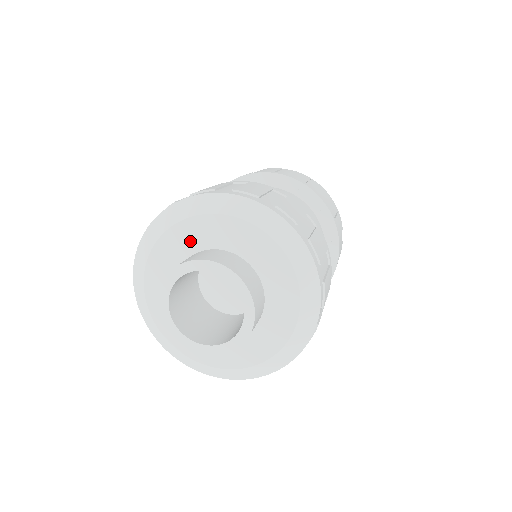
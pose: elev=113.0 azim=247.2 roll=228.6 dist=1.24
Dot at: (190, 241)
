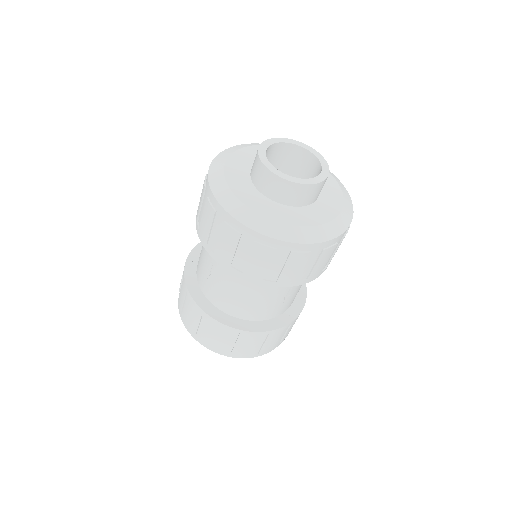
Dot at: (241, 167)
